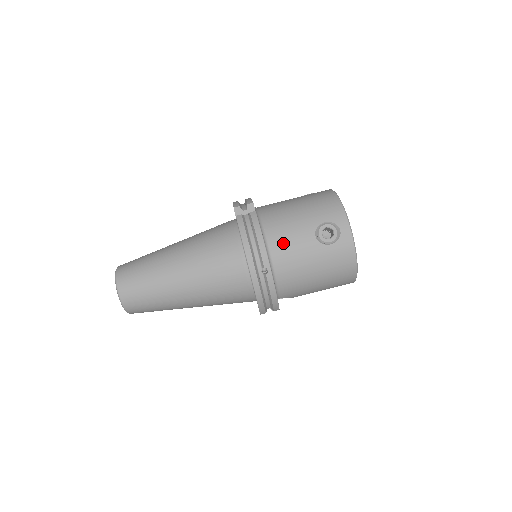
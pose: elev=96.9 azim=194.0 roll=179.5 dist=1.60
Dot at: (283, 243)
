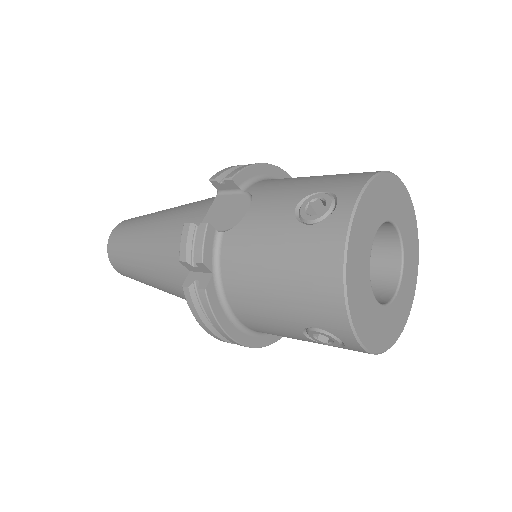
Dot at: (259, 326)
